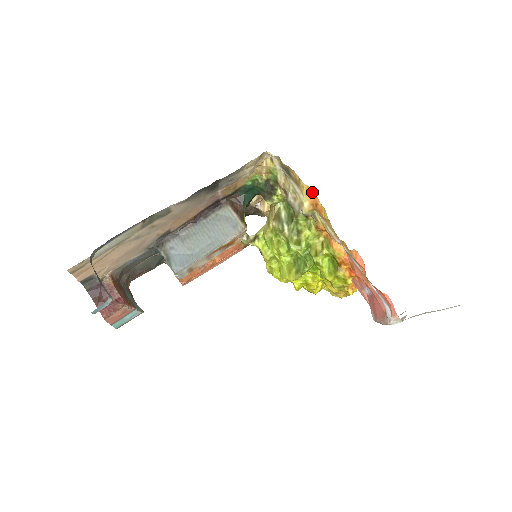
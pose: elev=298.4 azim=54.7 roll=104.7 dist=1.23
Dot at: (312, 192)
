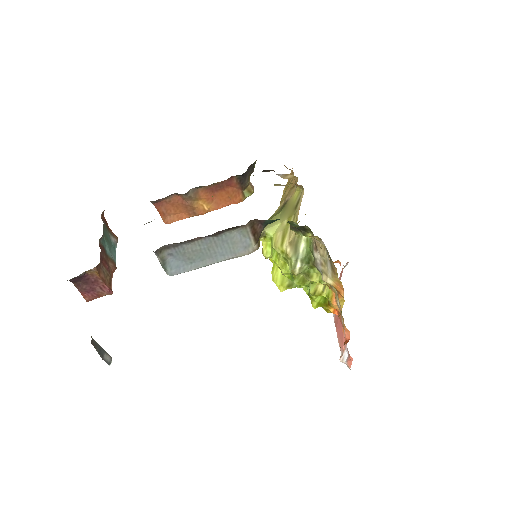
Dot at: (342, 286)
